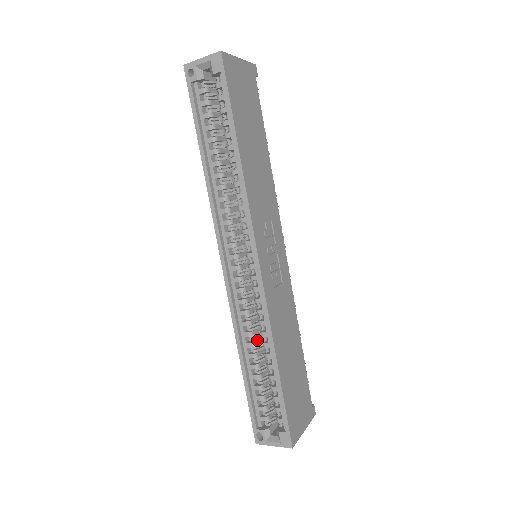
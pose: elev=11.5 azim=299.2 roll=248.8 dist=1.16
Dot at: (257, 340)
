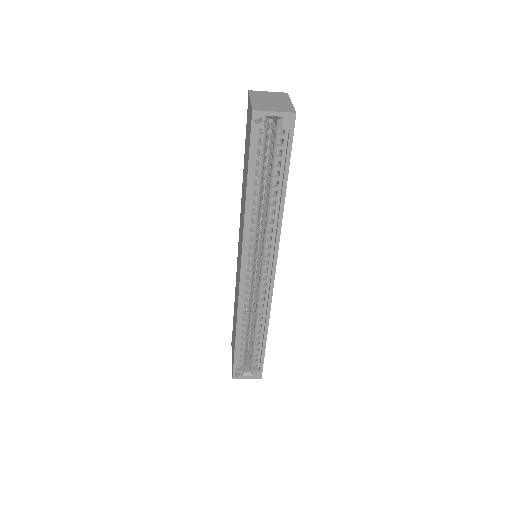
Dot at: (249, 316)
